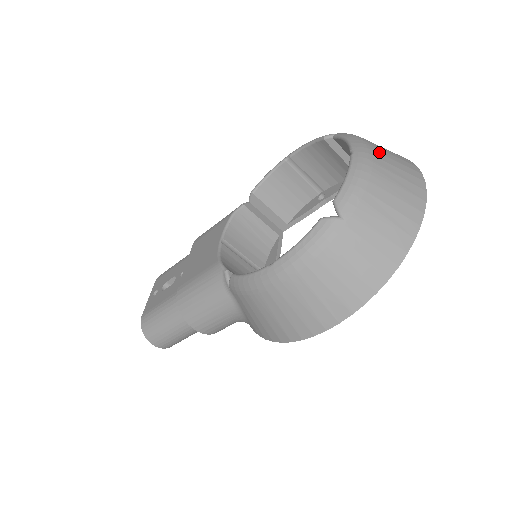
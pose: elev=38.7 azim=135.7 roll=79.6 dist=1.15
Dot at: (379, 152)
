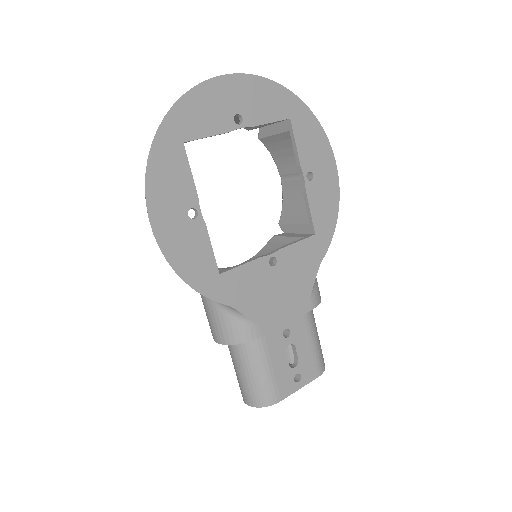
Dot at: occluded
